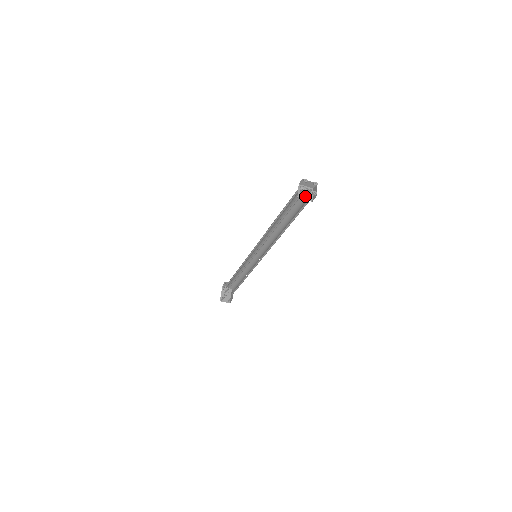
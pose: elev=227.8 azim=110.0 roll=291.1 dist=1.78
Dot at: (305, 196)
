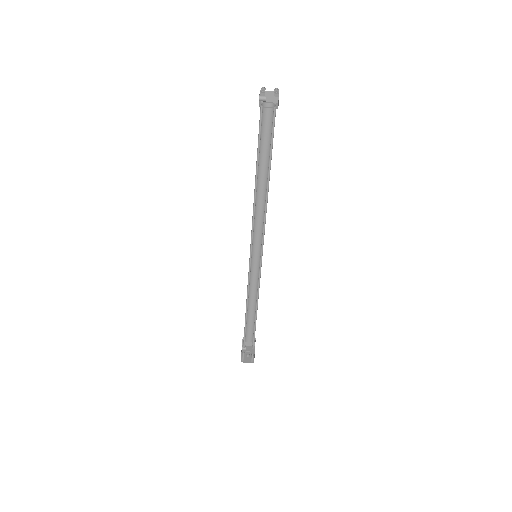
Dot at: (272, 117)
